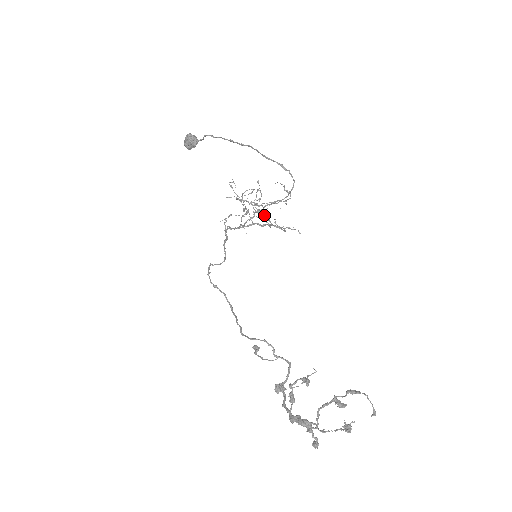
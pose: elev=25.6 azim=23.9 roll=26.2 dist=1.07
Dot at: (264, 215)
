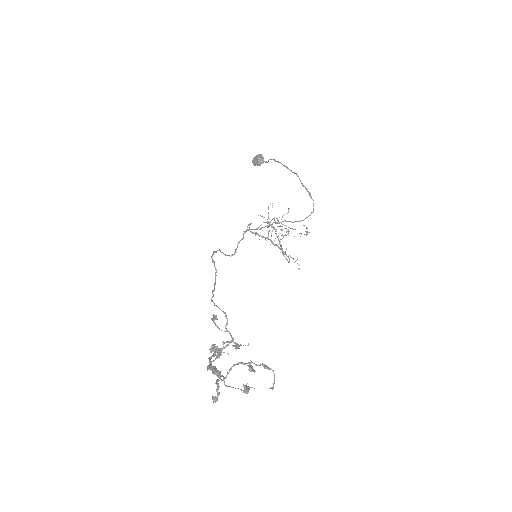
Dot at: (281, 245)
